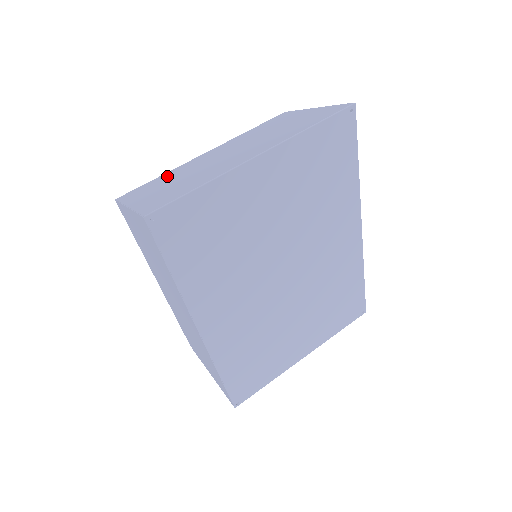
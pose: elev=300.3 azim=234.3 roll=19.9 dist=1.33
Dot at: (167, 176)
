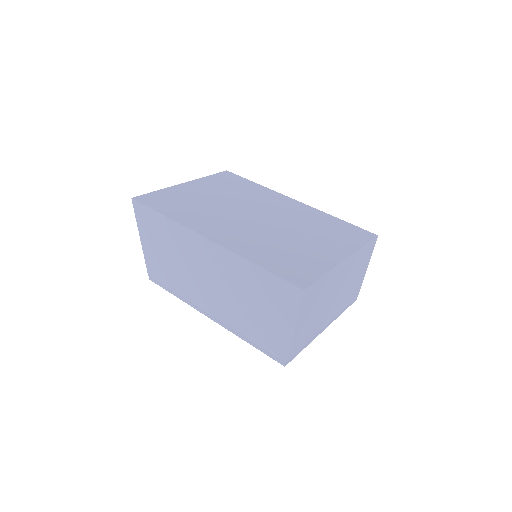
Dot at: occluded
